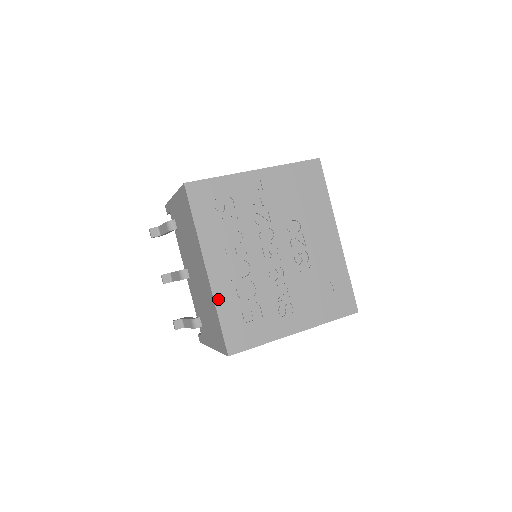
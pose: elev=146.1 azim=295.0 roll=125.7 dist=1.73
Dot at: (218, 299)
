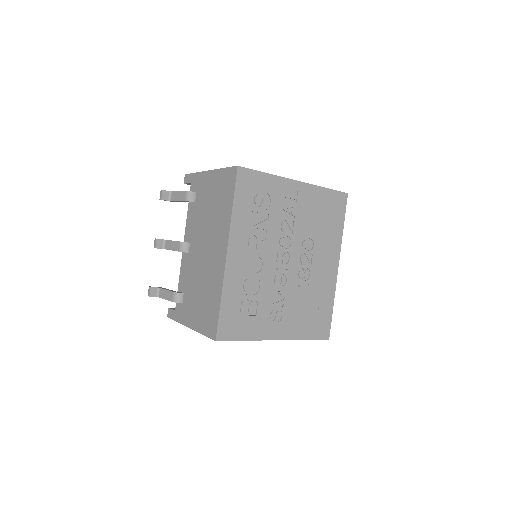
Dot at: (227, 284)
